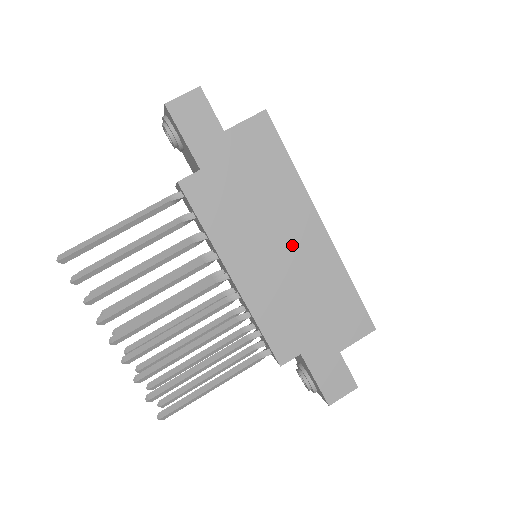
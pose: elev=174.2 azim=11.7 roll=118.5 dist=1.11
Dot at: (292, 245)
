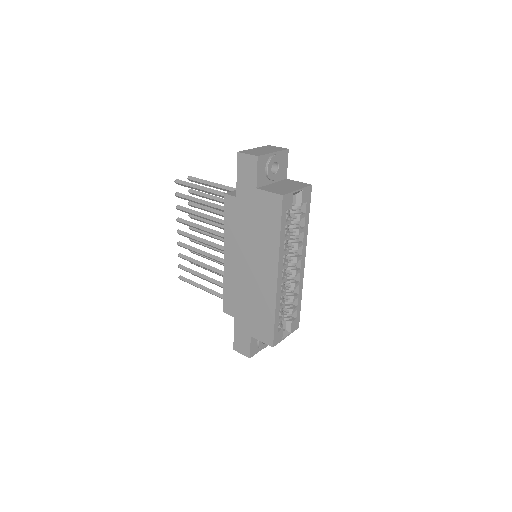
Dot at: (257, 270)
